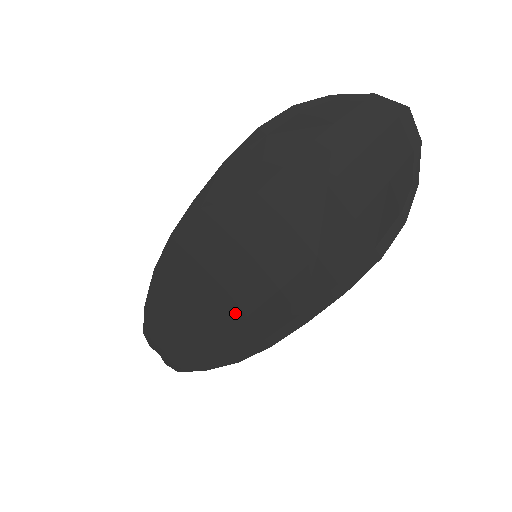
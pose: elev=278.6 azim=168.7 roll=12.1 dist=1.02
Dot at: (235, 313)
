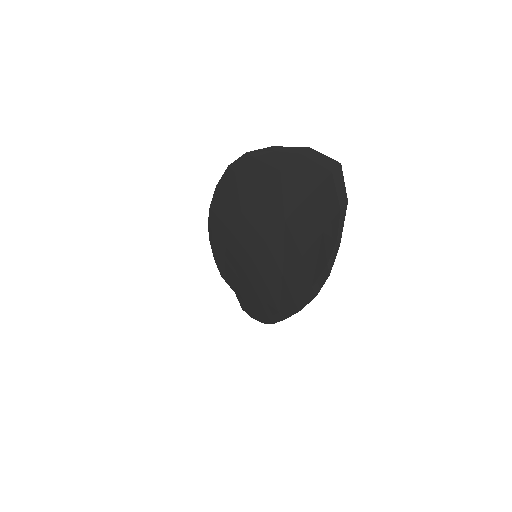
Dot at: (253, 290)
